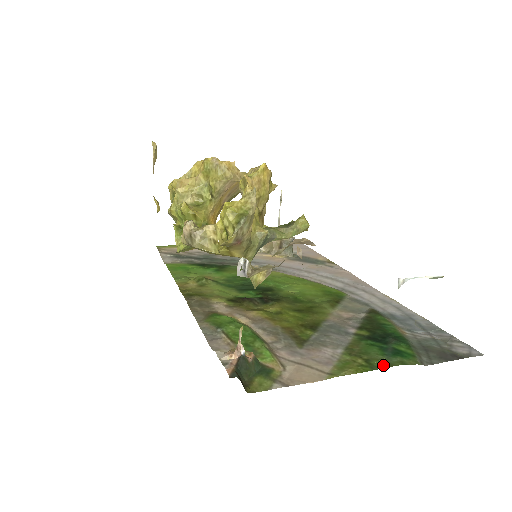
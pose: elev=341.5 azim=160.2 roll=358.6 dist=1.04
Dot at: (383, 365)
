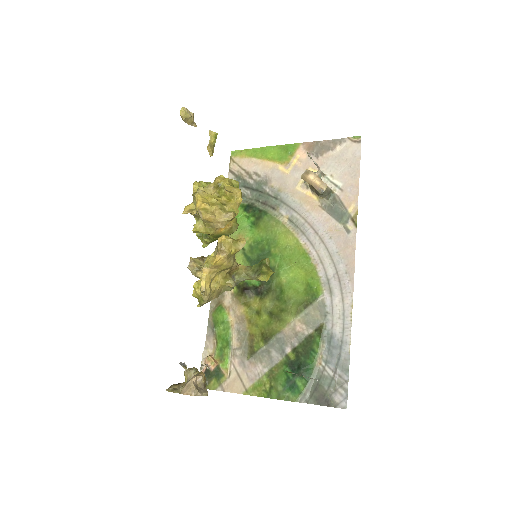
Dot at: (275, 396)
